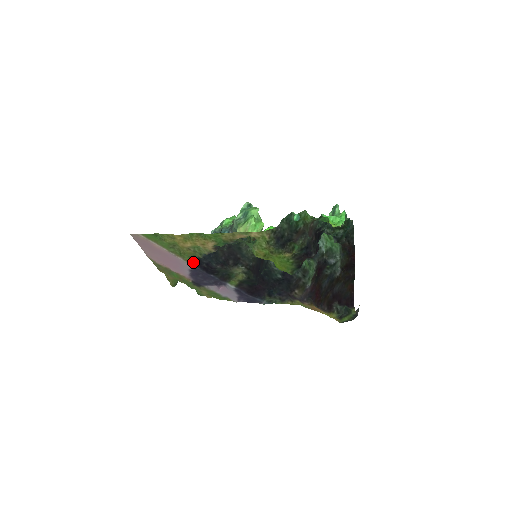
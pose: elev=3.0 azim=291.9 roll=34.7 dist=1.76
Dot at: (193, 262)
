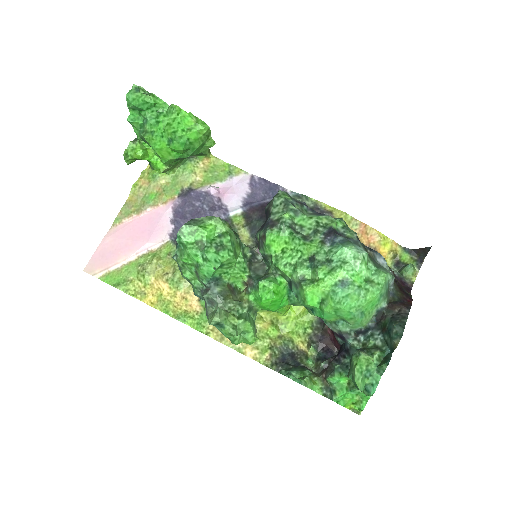
Dot at: (174, 243)
